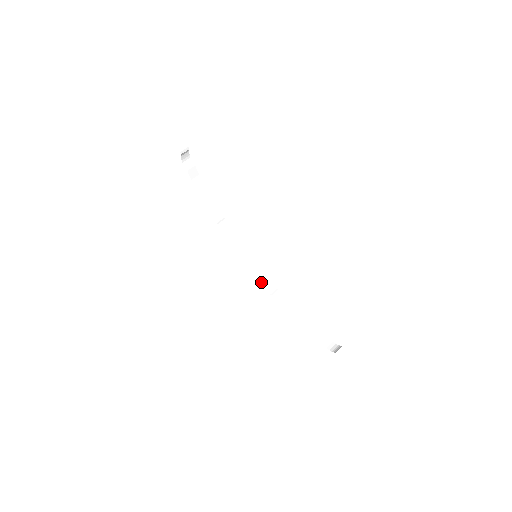
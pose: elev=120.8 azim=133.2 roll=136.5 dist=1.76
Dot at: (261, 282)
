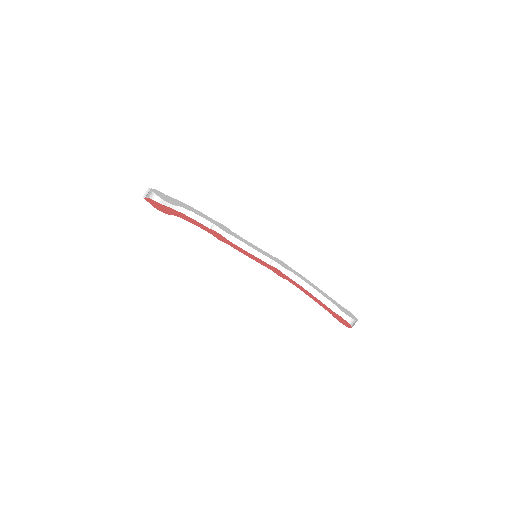
Dot at: (271, 264)
